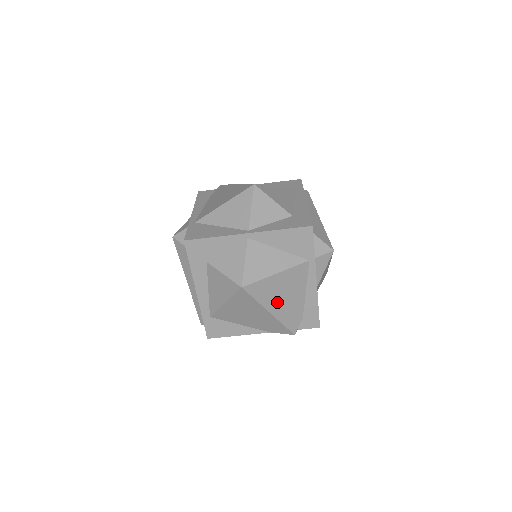
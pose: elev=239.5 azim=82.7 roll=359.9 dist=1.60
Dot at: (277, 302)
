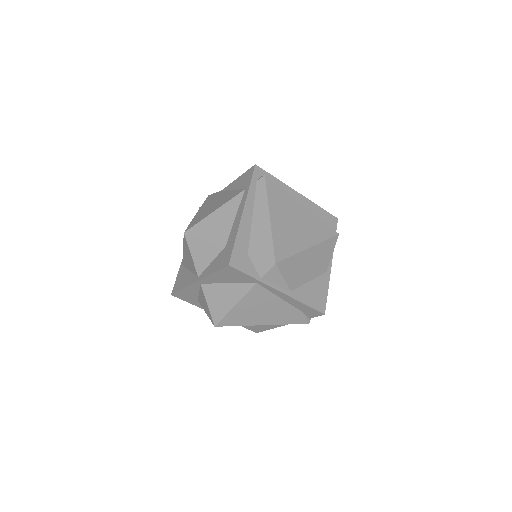
Dot at: (261, 317)
